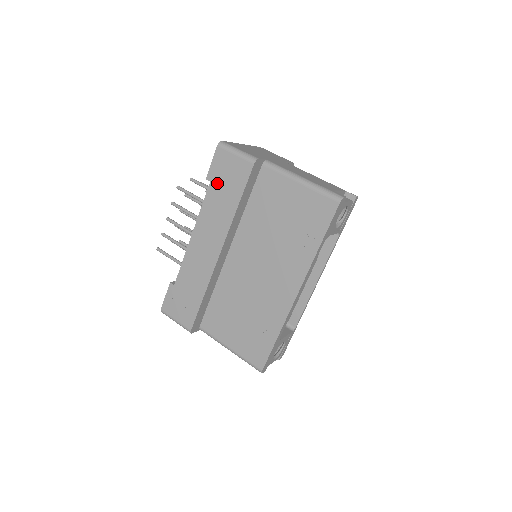
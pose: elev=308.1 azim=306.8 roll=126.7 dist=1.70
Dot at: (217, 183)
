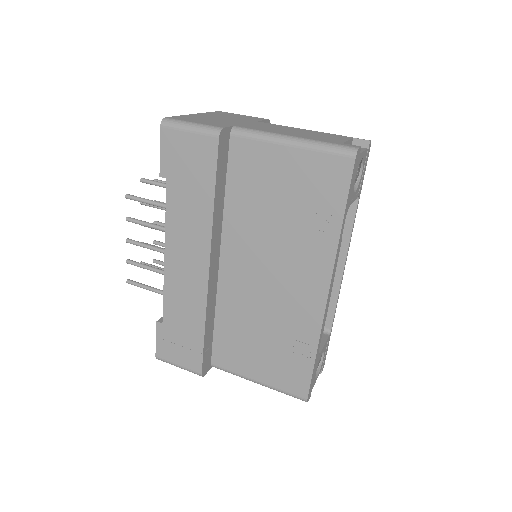
Dot at: (176, 178)
